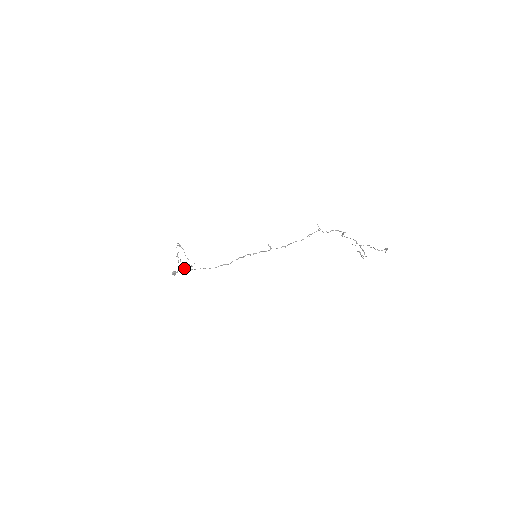
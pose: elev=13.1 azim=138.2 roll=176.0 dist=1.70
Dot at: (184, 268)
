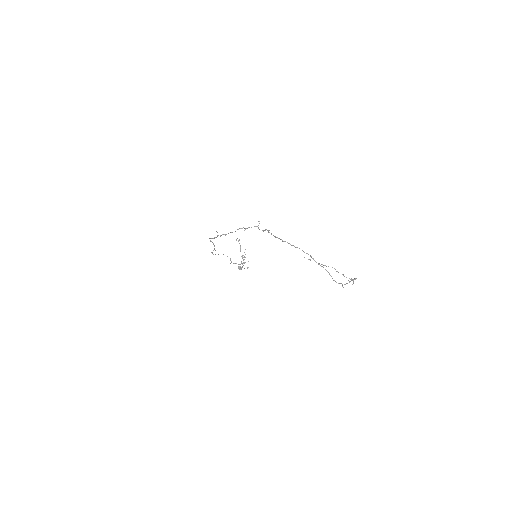
Dot at: (242, 264)
